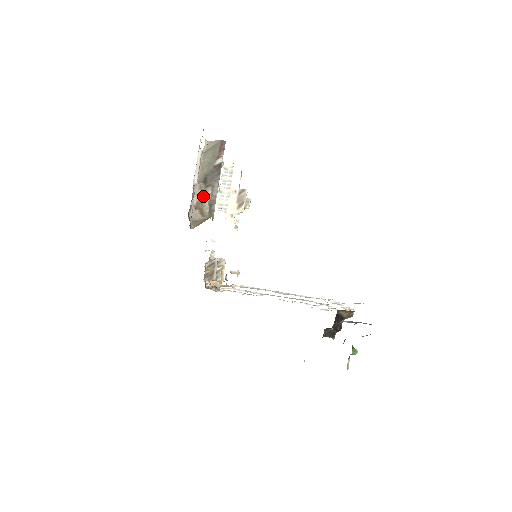
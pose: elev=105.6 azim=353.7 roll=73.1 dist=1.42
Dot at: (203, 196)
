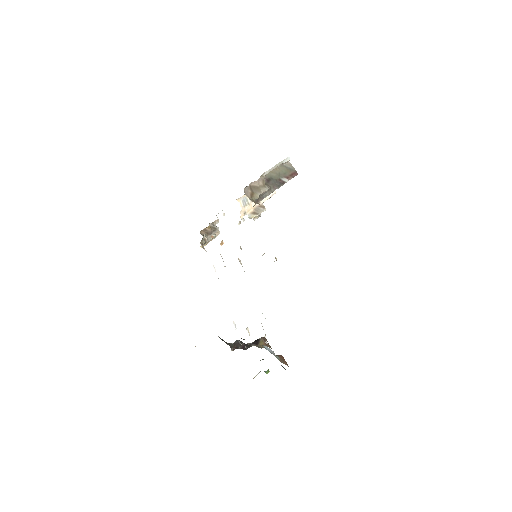
Dot at: (261, 187)
